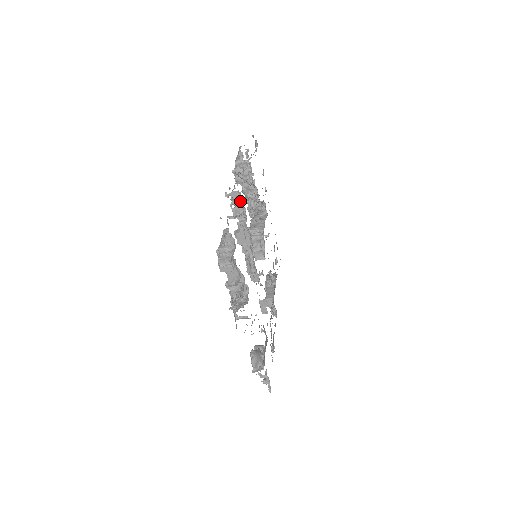
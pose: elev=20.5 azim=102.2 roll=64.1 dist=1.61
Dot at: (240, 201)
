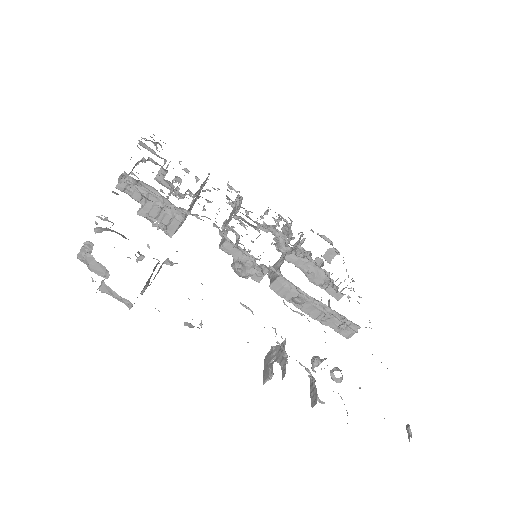
Dot at: occluded
